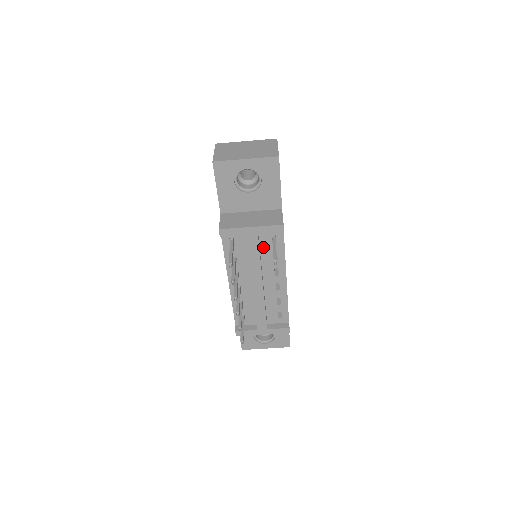
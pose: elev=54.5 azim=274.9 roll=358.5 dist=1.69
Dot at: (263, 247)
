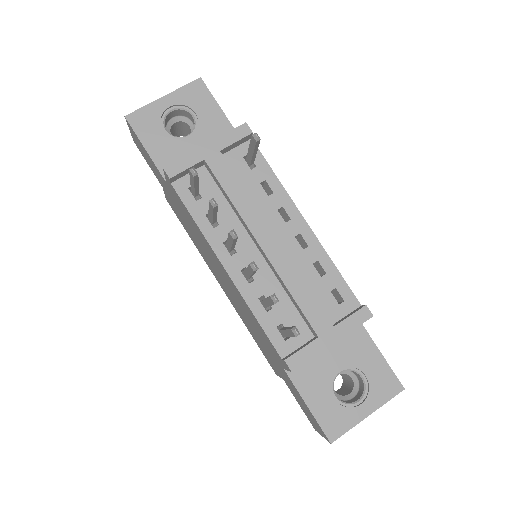
Dot at: (242, 182)
